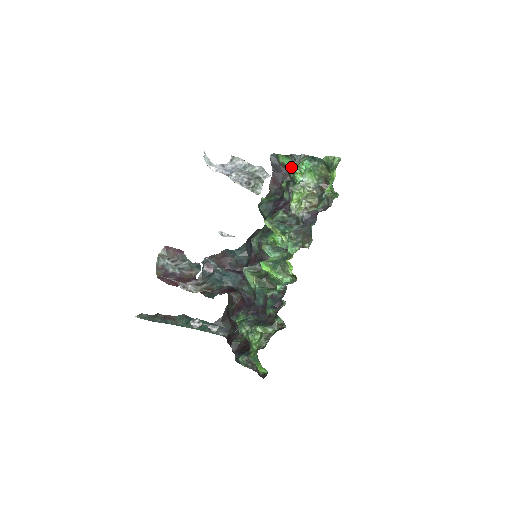
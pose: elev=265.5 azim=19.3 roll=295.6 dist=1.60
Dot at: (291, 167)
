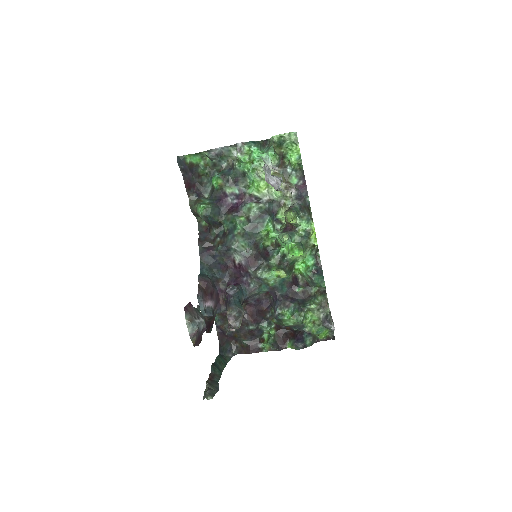
Dot at: (242, 159)
